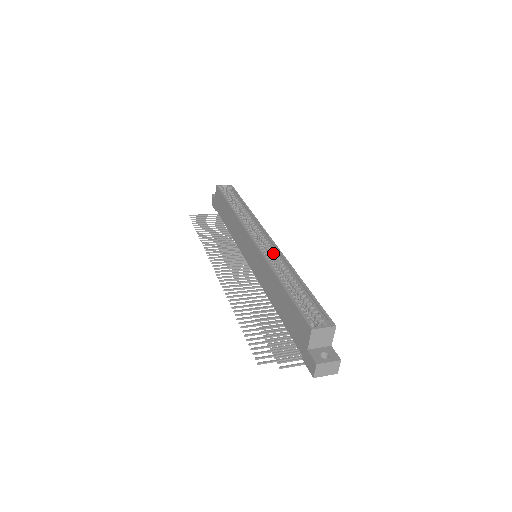
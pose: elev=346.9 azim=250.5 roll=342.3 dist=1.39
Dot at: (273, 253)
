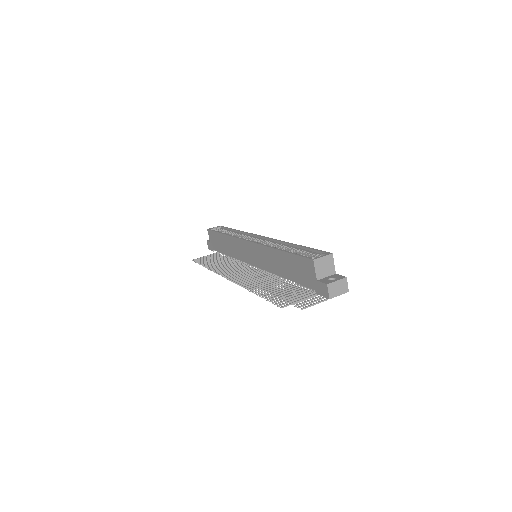
Dot at: (268, 243)
